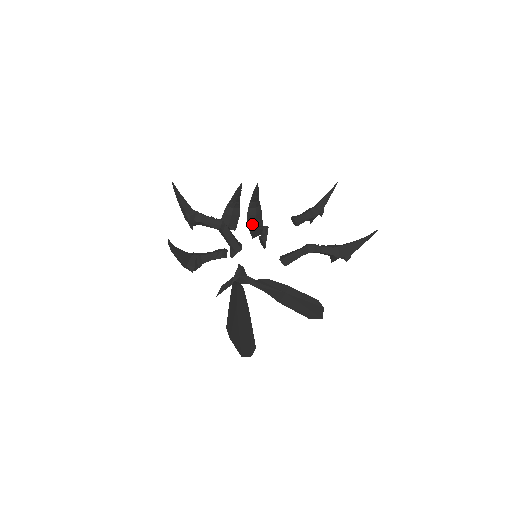
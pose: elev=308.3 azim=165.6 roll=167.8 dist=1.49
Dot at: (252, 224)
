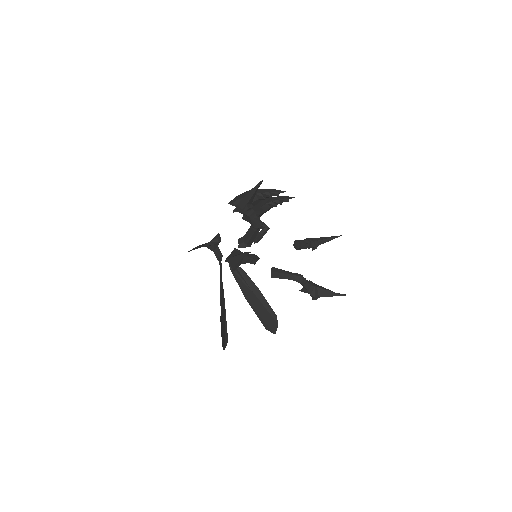
Dot at: occluded
